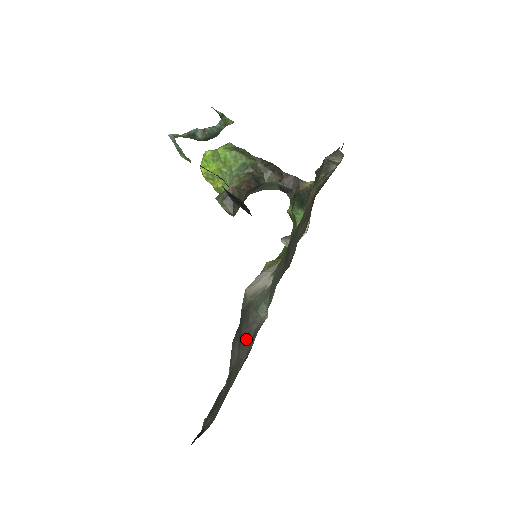
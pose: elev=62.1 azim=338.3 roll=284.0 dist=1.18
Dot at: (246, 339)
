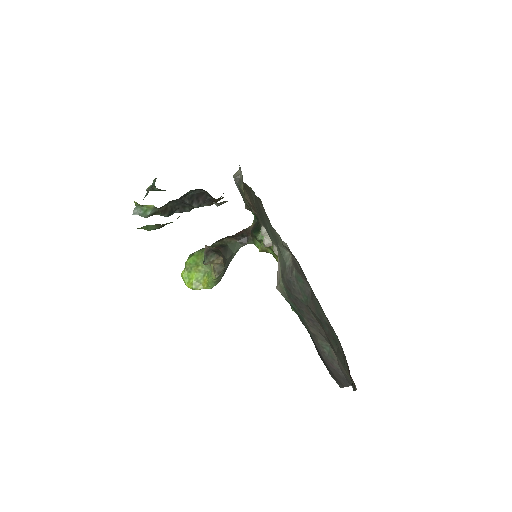
Dot at: (301, 288)
